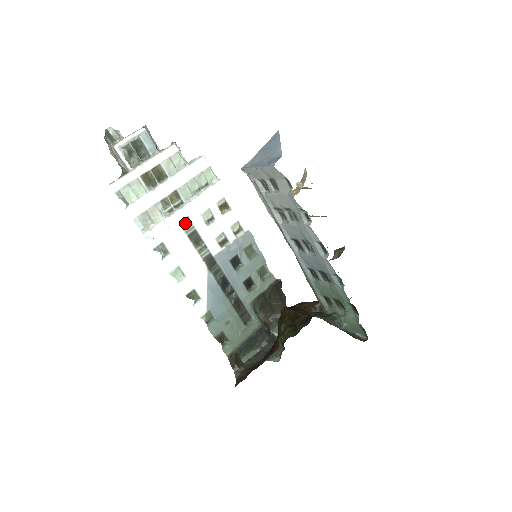
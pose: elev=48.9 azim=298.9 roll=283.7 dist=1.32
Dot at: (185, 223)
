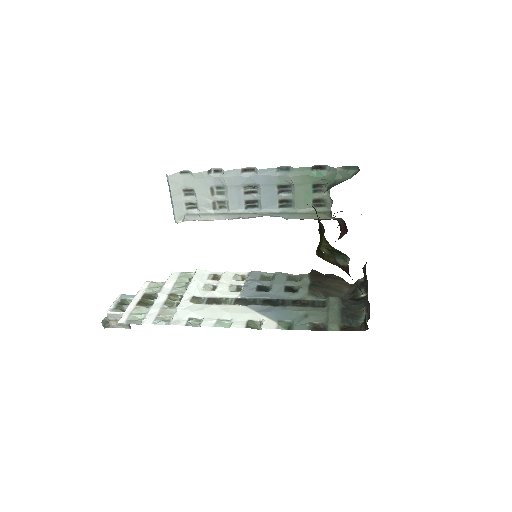
Dot at: (196, 301)
